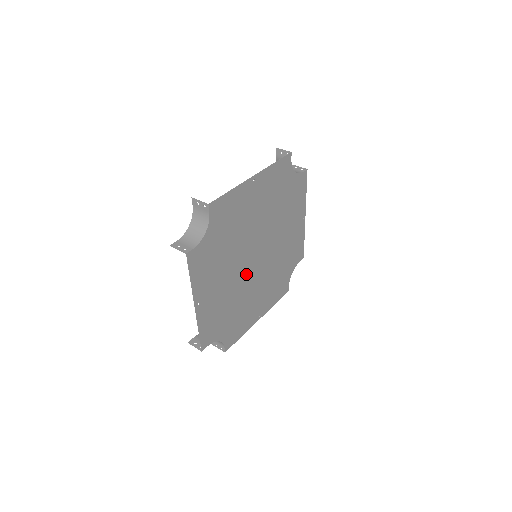
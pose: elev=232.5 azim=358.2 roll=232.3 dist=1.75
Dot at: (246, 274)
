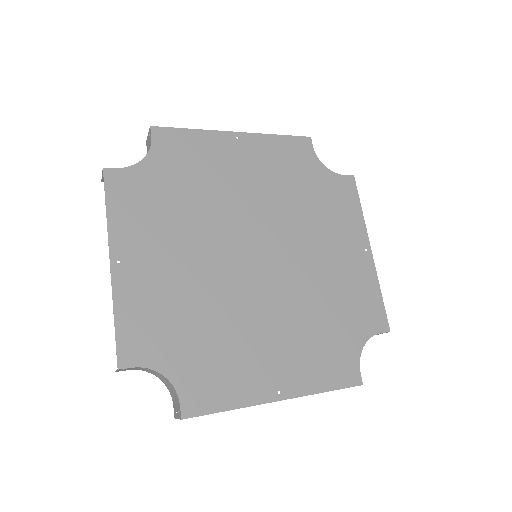
Dot at: (233, 274)
